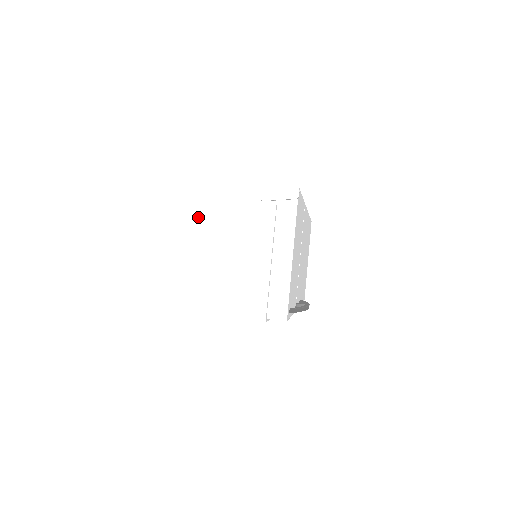
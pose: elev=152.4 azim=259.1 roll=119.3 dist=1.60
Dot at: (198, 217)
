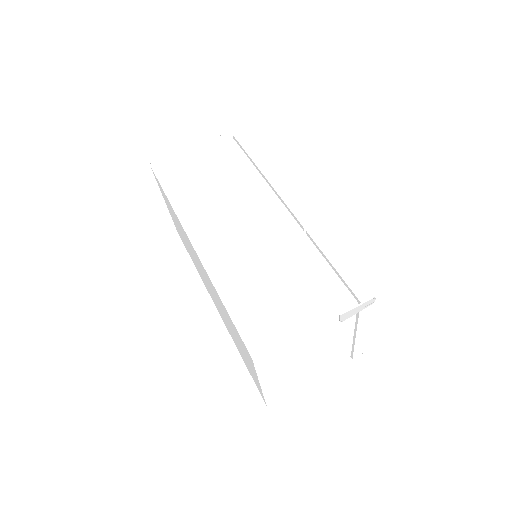
Dot at: (285, 359)
